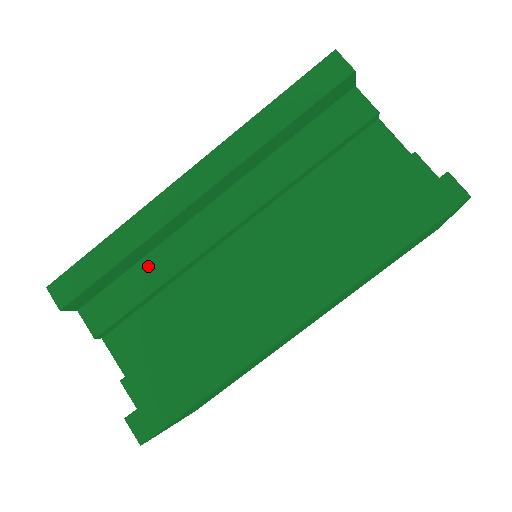
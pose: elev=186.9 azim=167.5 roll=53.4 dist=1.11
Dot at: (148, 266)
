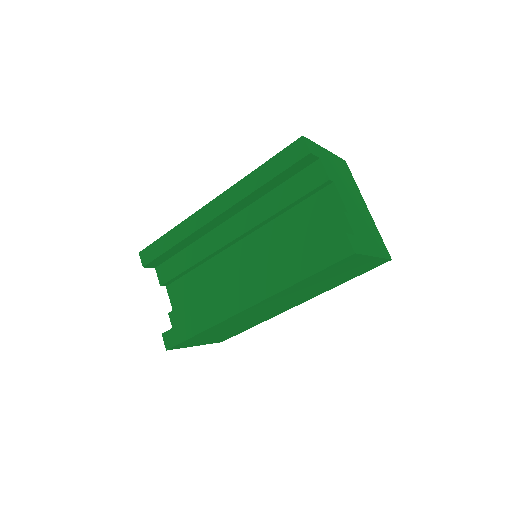
Dot at: (191, 251)
